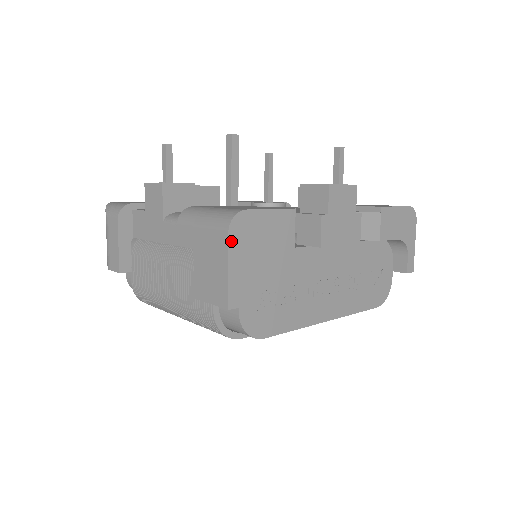
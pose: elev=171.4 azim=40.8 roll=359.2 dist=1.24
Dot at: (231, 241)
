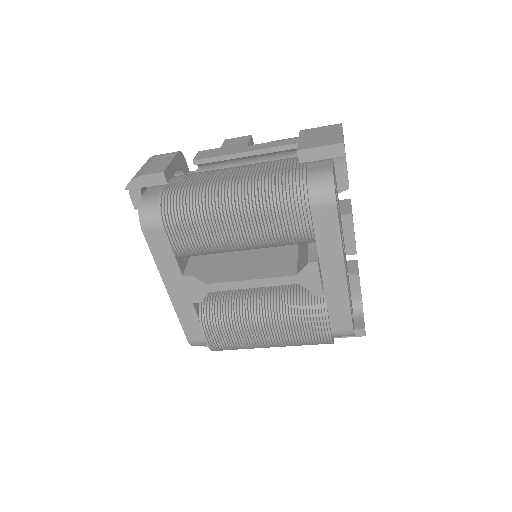
Dot at: occluded
